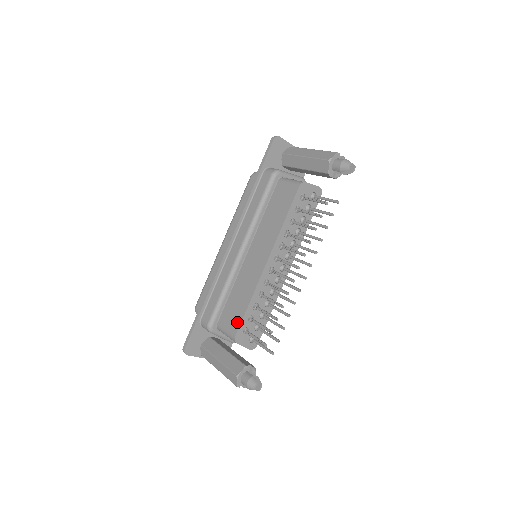
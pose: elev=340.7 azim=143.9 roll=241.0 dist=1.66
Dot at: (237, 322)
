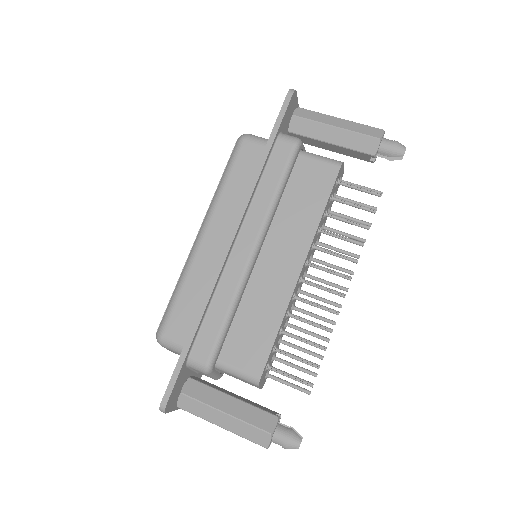
Dot at: (261, 356)
